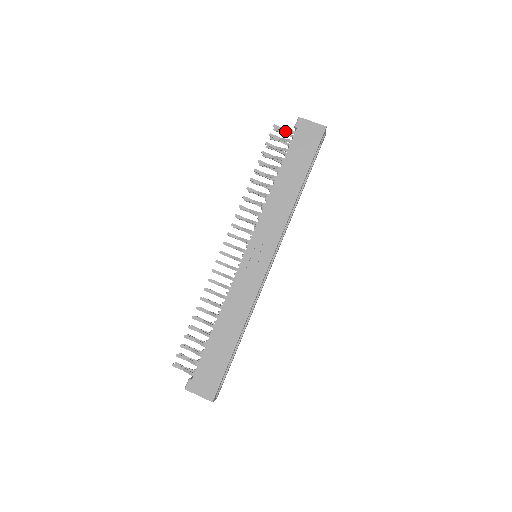
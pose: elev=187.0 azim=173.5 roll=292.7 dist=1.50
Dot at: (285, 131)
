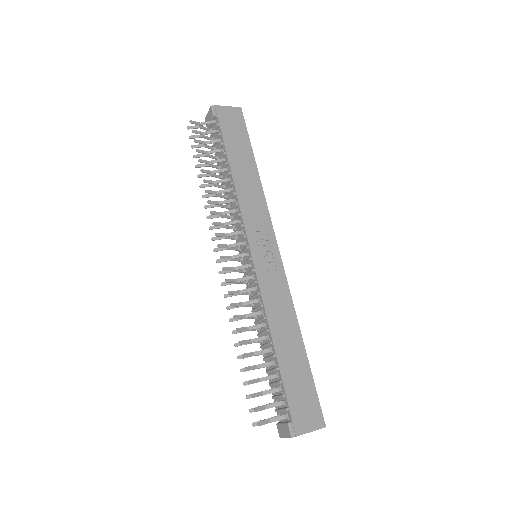
Dot at: (204, 124)
